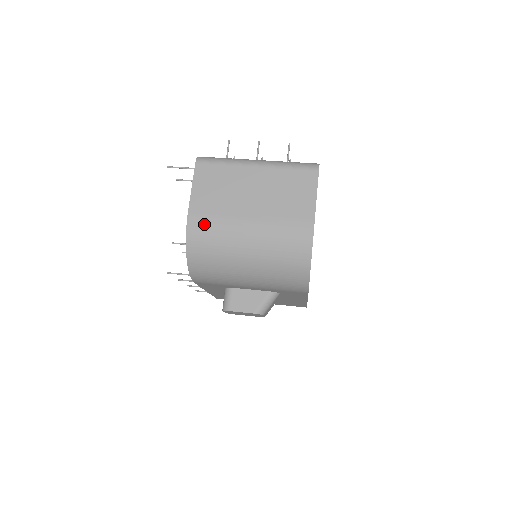
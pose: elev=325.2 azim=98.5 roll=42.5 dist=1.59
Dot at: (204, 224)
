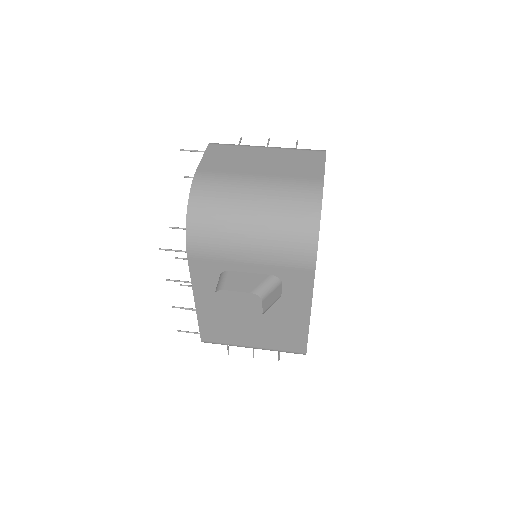
Dot at: (211, 179)
